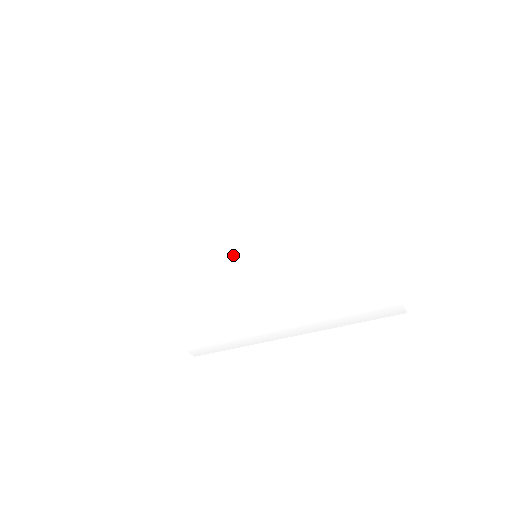
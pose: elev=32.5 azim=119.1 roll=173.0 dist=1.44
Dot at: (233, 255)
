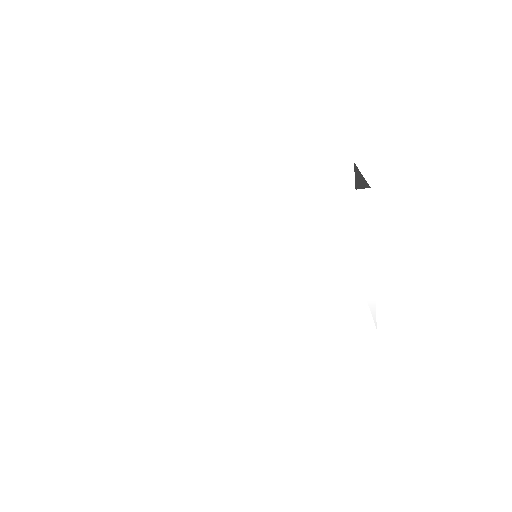
Dot at: (261, 217)
